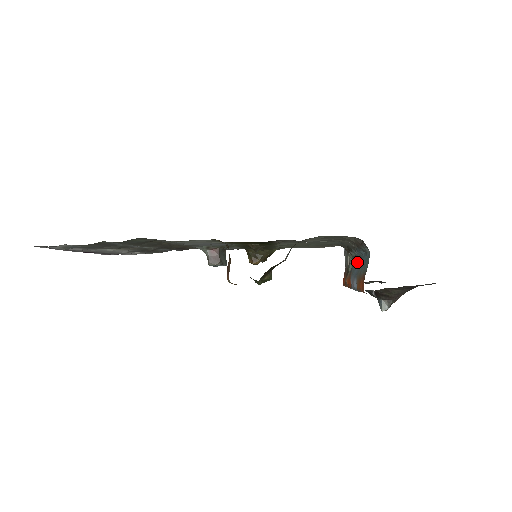
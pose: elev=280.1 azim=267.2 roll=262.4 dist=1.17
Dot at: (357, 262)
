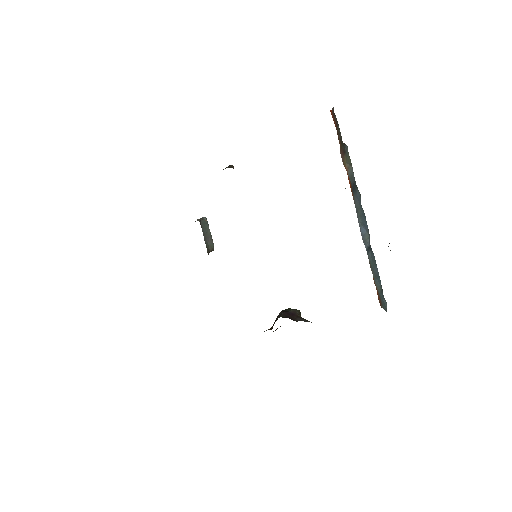
Dot at: (365, 226)
